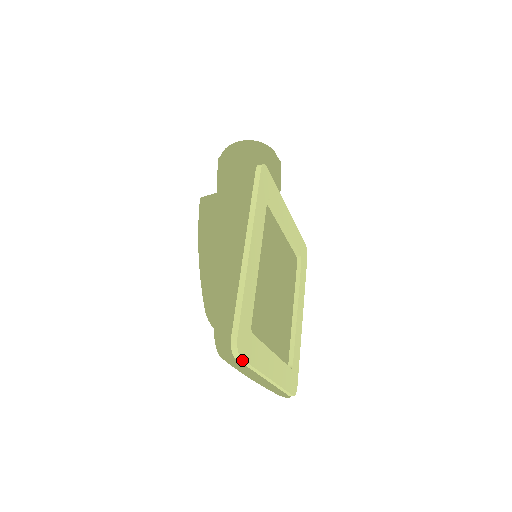
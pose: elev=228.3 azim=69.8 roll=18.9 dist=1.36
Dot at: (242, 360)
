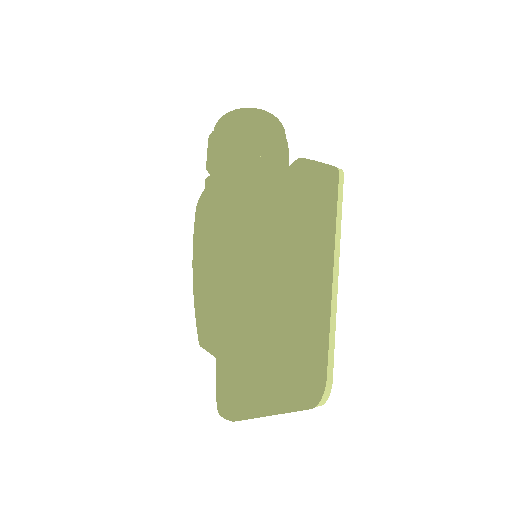
Dot at: occluded
